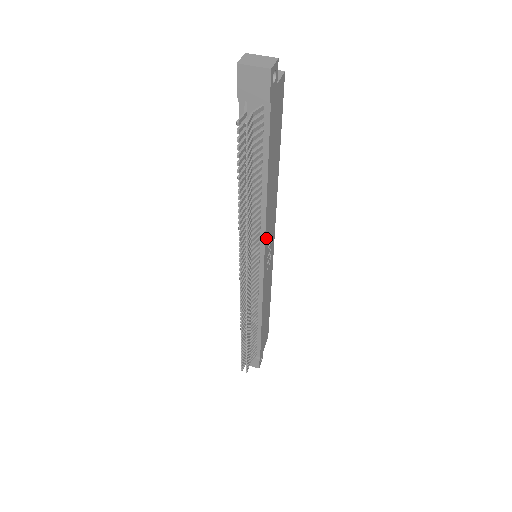
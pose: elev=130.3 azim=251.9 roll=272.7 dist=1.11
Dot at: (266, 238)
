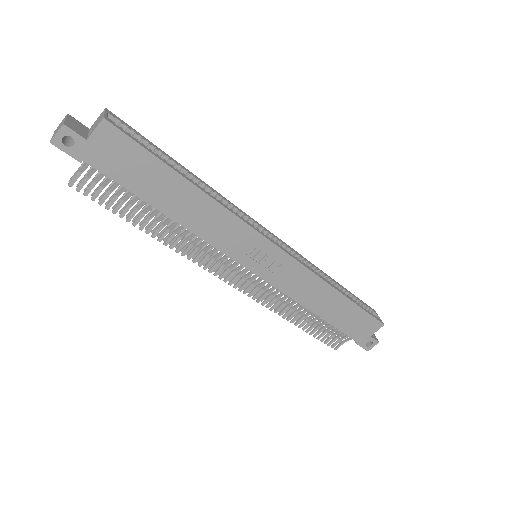
Dot at: (226, 249)
